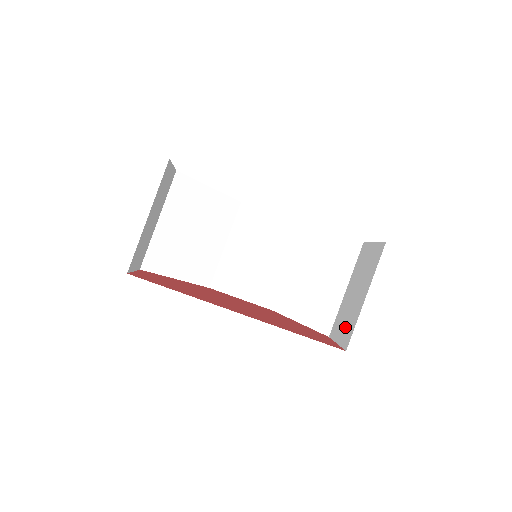
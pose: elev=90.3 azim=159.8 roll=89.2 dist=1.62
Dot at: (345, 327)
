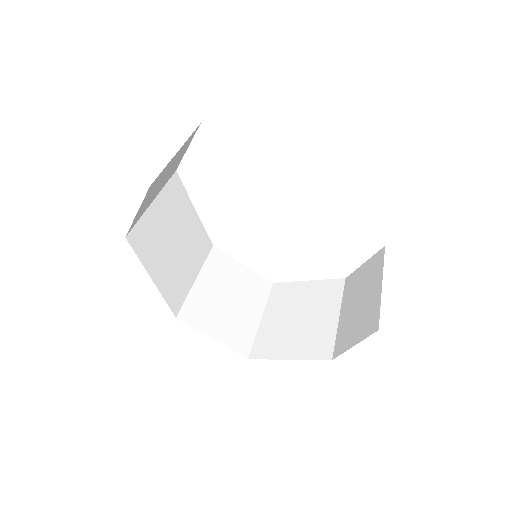
Dot at: (361, 325)
